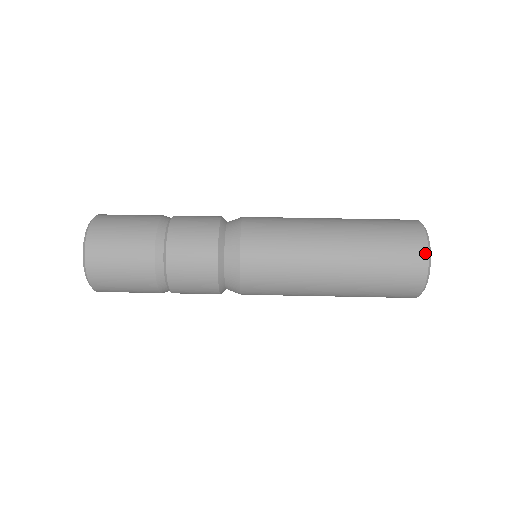
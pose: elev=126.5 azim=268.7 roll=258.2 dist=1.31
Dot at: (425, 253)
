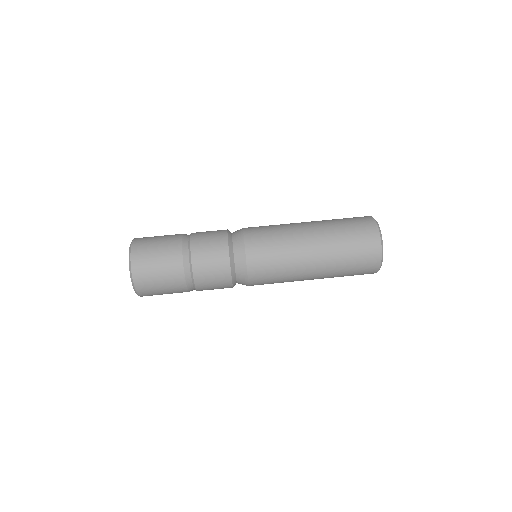
Dot at: (374, 223)
